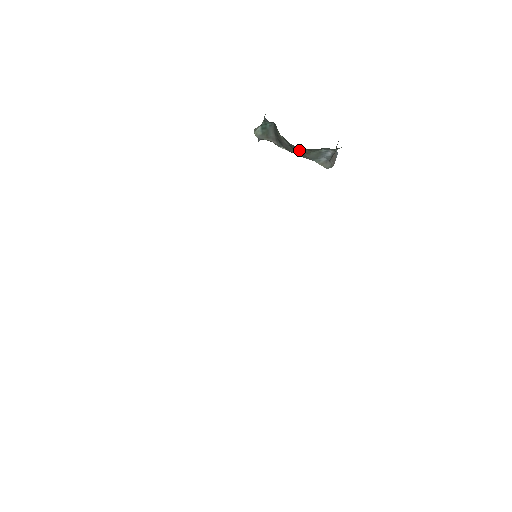
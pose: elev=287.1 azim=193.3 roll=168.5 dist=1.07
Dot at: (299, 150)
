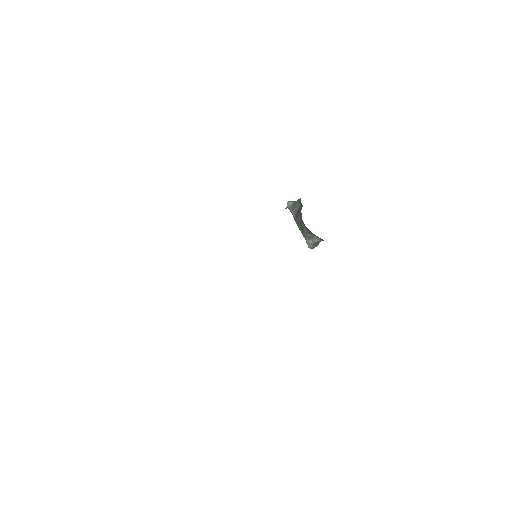
Dot at: (303, 227)
